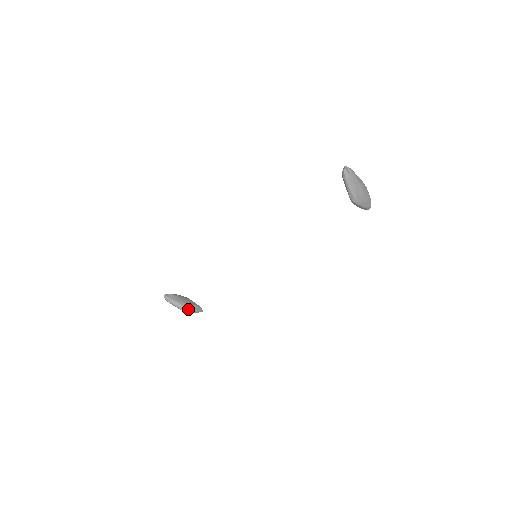
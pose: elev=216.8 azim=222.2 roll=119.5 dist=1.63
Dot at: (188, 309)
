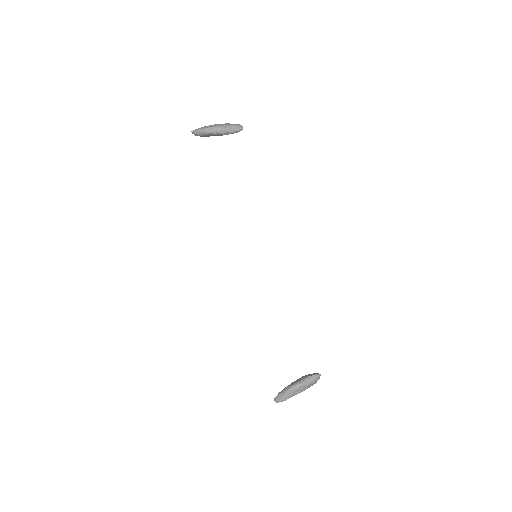
Dot at: (299, 382)
